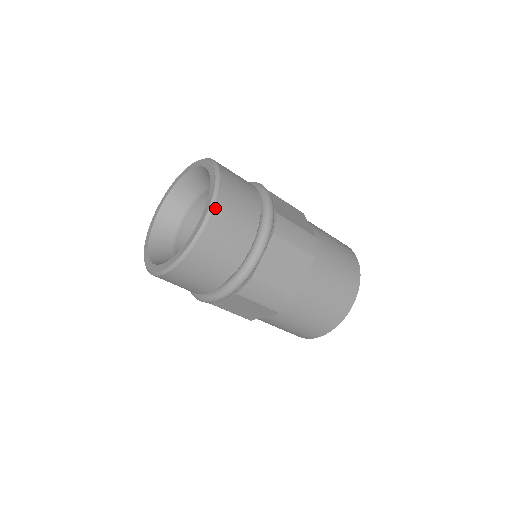
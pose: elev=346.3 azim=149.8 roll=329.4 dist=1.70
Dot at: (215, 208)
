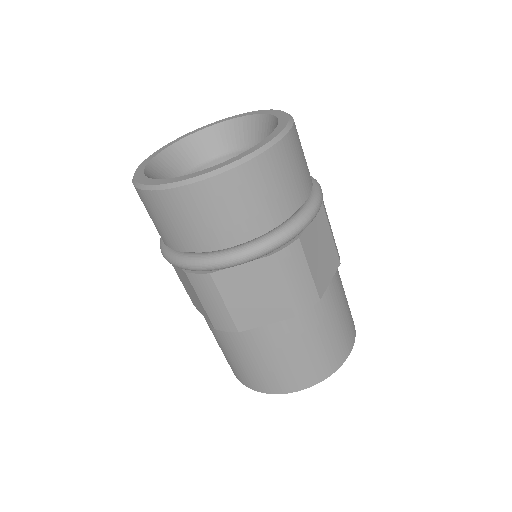
Dot at: (293, 128)
